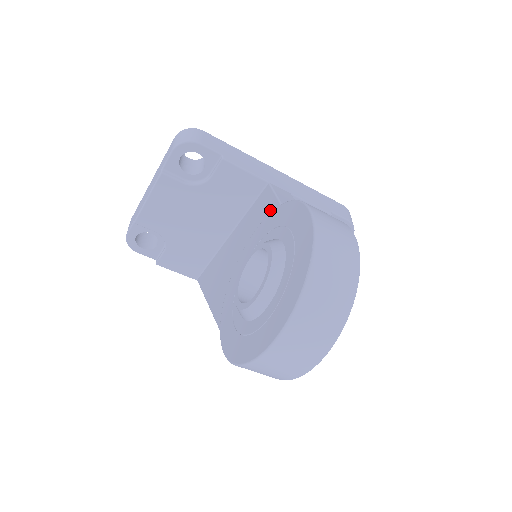
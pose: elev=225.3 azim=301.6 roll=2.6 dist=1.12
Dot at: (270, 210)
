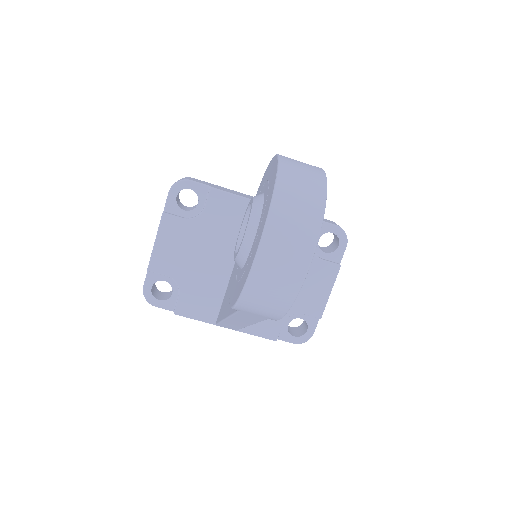
Dot at: occluded
